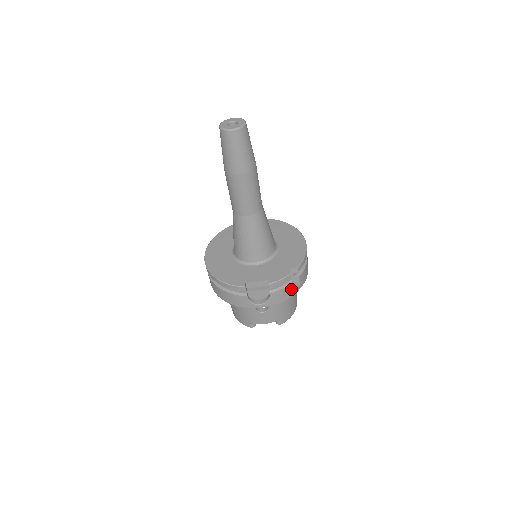
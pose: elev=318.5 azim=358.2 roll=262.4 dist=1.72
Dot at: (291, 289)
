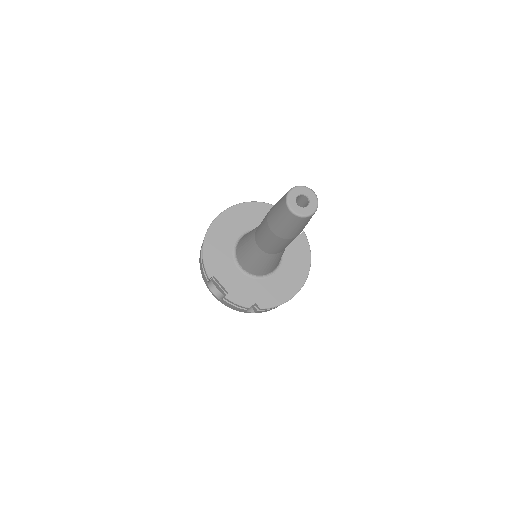
Dot at: (244, 310)
